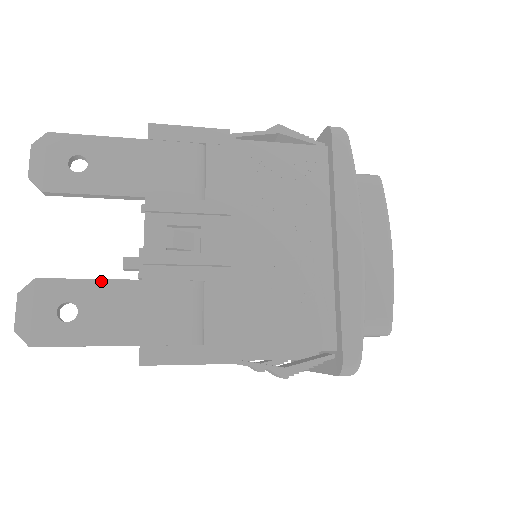
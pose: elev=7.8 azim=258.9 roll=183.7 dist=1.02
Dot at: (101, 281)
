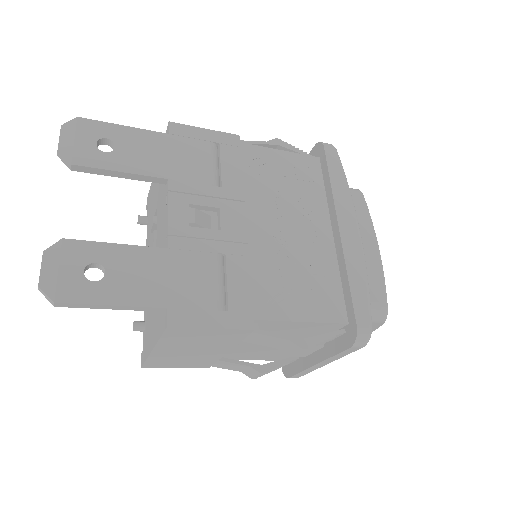
Dot at: (128, 246)
